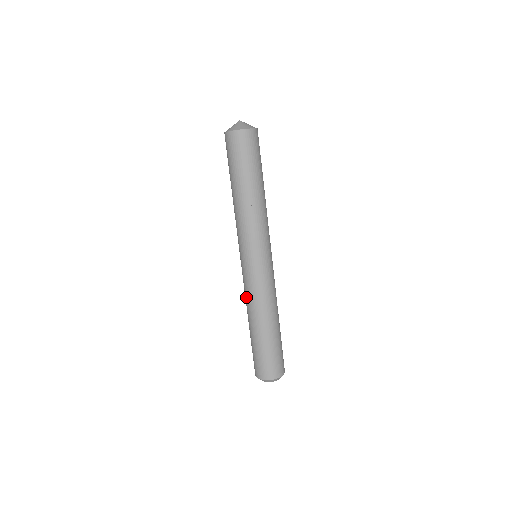
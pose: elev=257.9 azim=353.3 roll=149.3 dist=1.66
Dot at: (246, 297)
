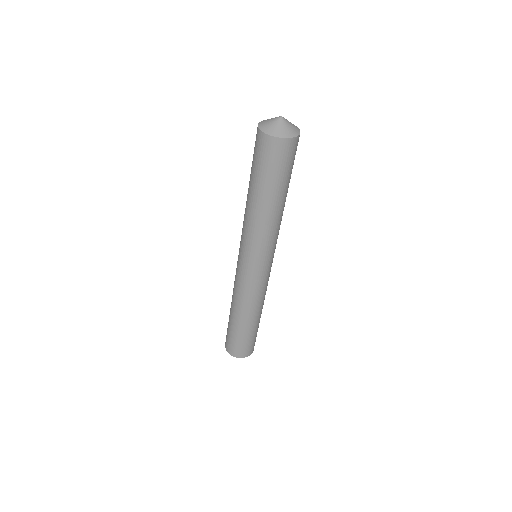
Dot at: (235, 291)
